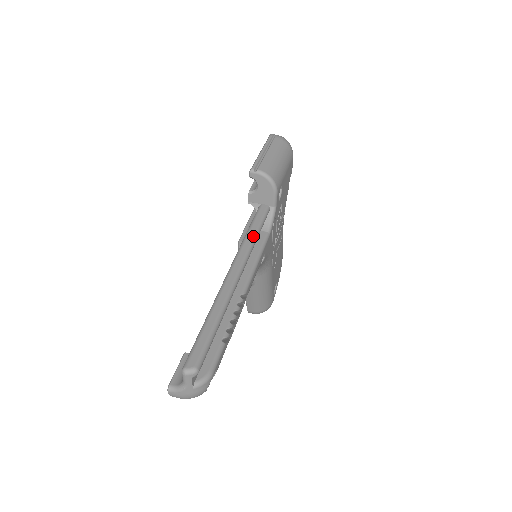
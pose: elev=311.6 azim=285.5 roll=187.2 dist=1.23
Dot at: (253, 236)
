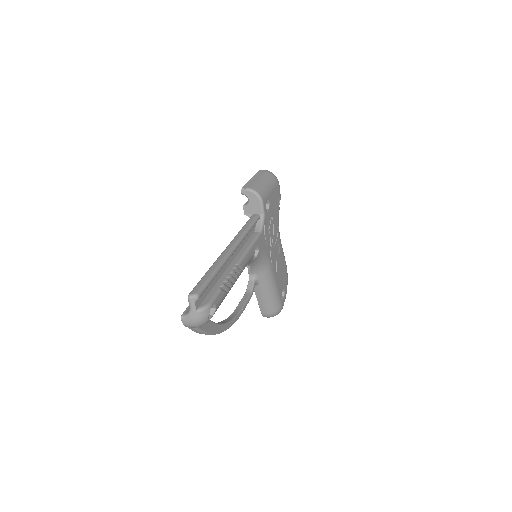
Dot at: (245, 230)
